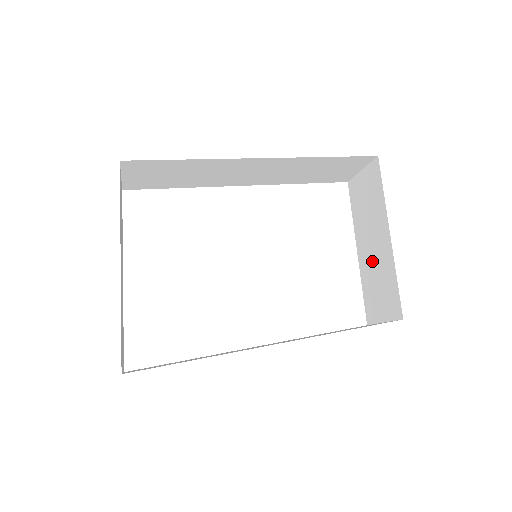
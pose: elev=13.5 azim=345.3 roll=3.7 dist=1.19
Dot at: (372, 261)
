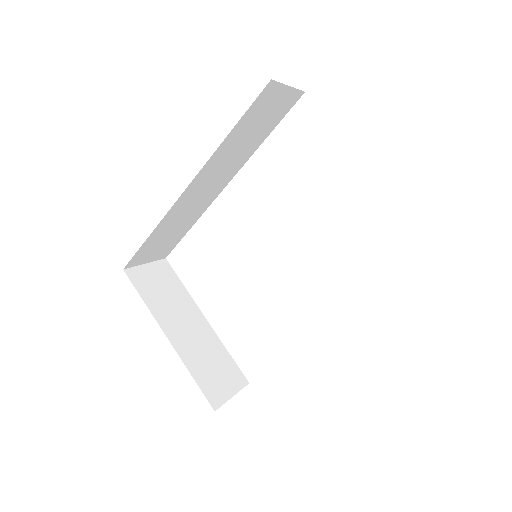
Dot at: occluded
